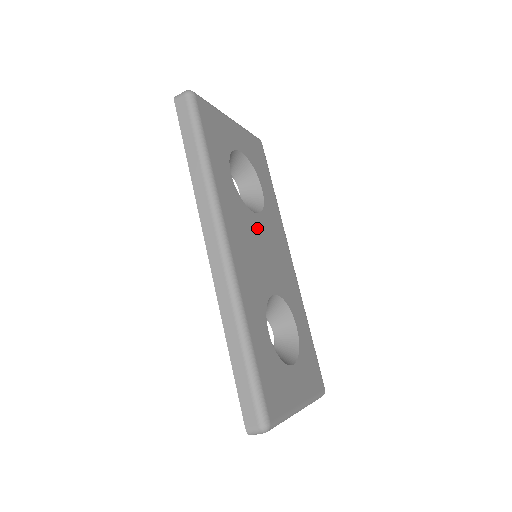
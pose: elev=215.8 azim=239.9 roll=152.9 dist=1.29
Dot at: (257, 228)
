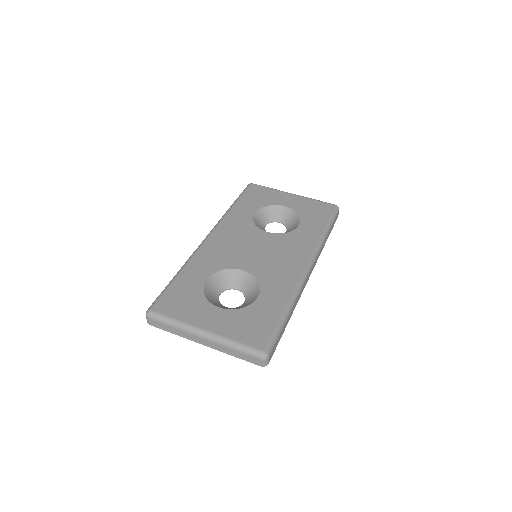
Dot at: (261, 238)
